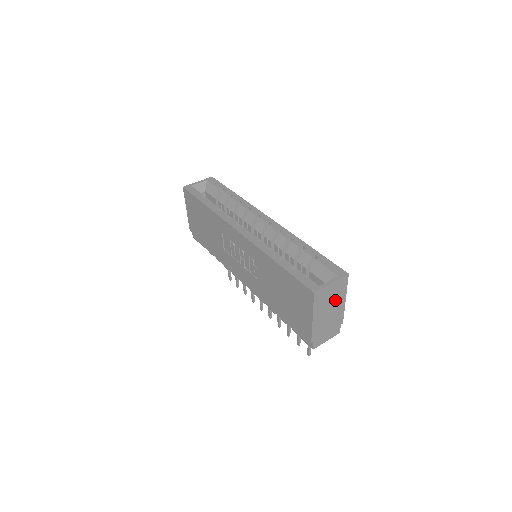
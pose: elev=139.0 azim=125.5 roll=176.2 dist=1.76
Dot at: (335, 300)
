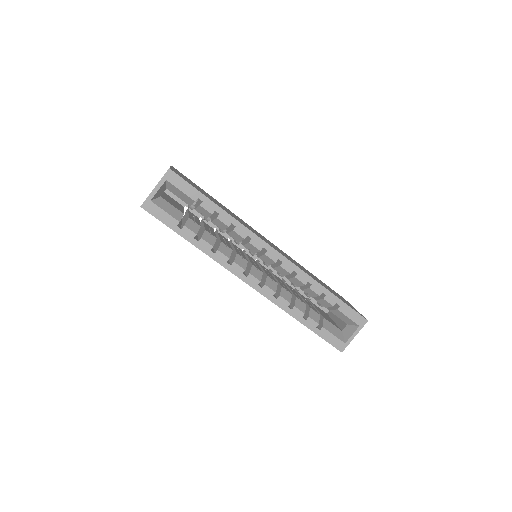
Dot at: occluded
